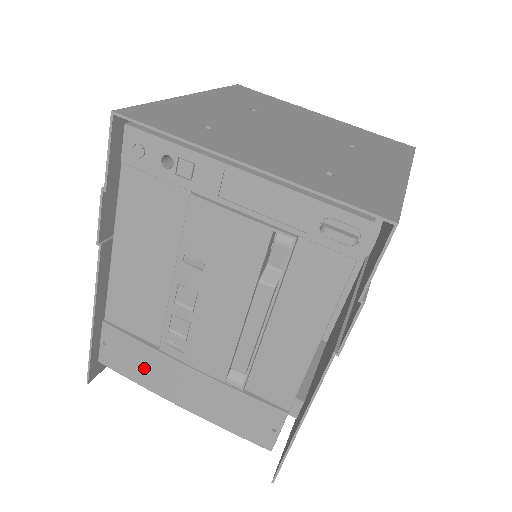
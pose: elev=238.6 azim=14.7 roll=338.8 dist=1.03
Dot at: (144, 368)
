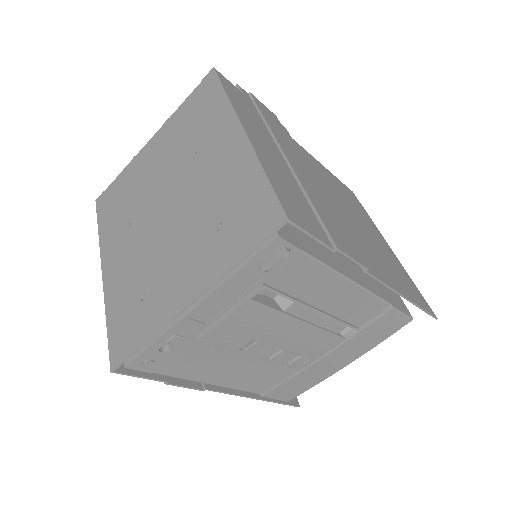
Dot at: (307, 380)
